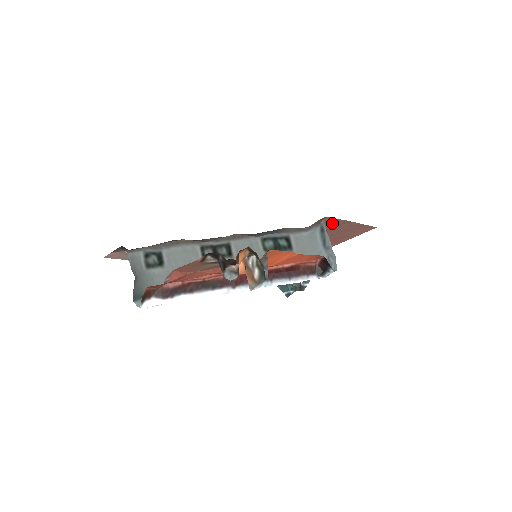
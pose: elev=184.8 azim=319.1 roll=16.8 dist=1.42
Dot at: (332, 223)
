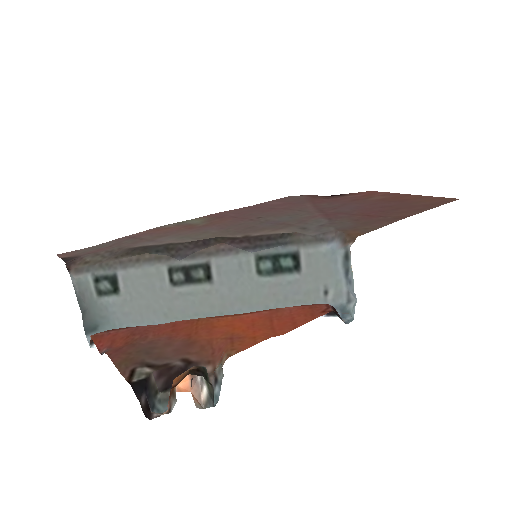
Dot at: (375, 222)
